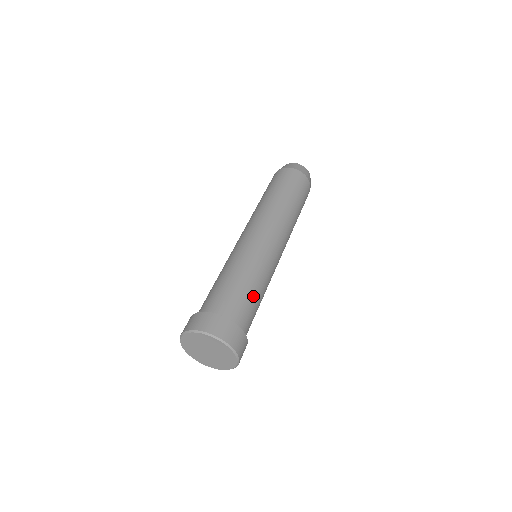
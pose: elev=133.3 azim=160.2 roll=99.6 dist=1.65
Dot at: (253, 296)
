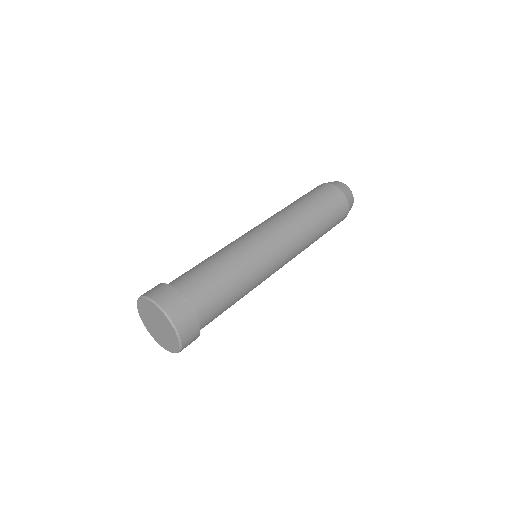
Dot at: (230, 301)
